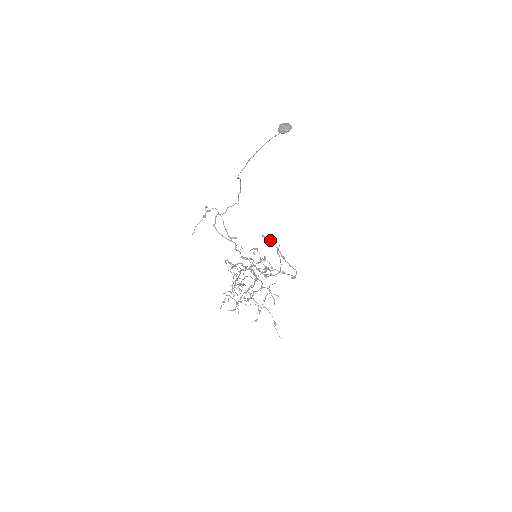
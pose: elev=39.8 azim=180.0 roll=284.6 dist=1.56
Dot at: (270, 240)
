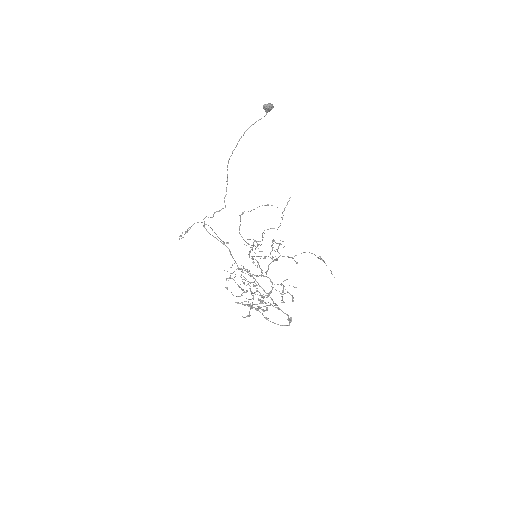
Dot at: (246, 304)
